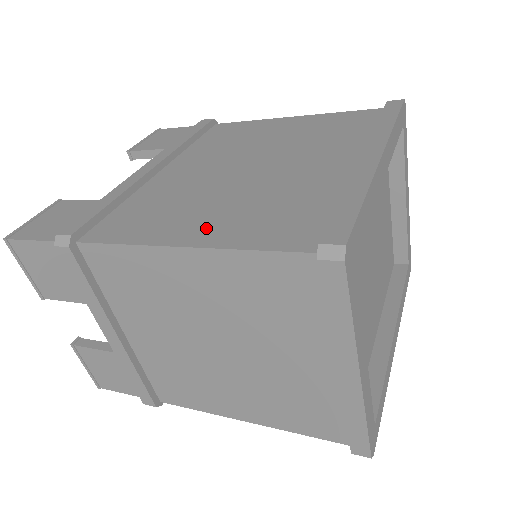
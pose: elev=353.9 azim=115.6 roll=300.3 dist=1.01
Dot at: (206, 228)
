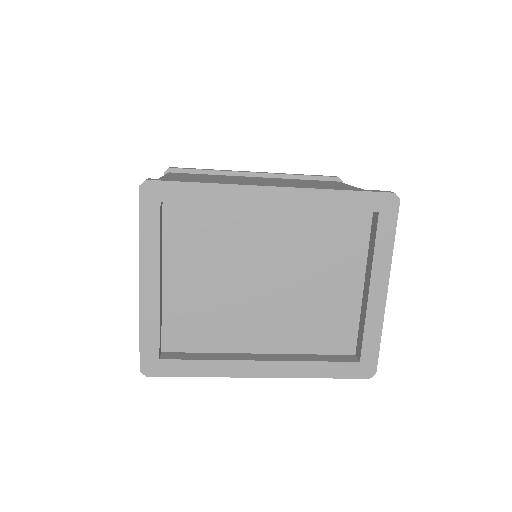
Dot at: (179, 179)
